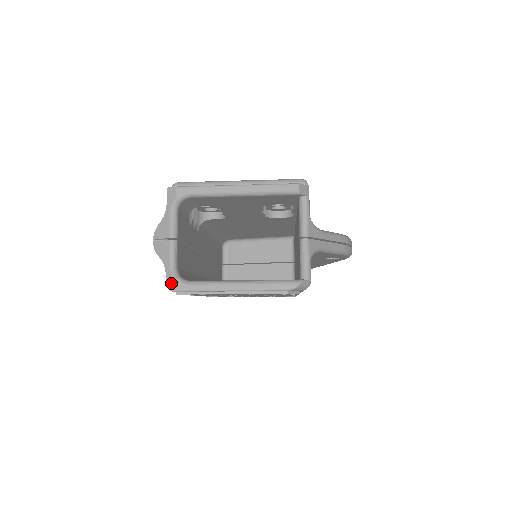
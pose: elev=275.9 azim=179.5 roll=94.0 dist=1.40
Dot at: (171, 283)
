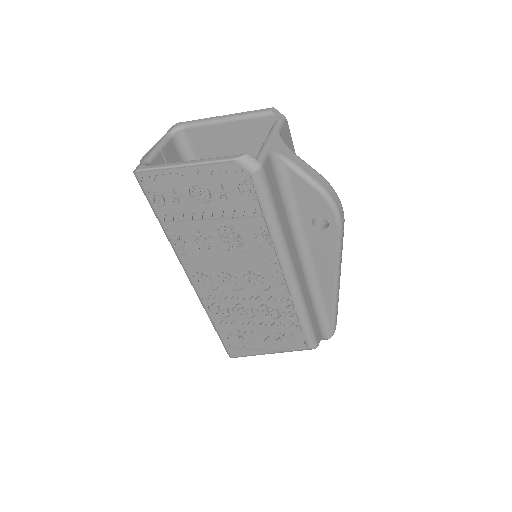
Dot at: (137, 168)
